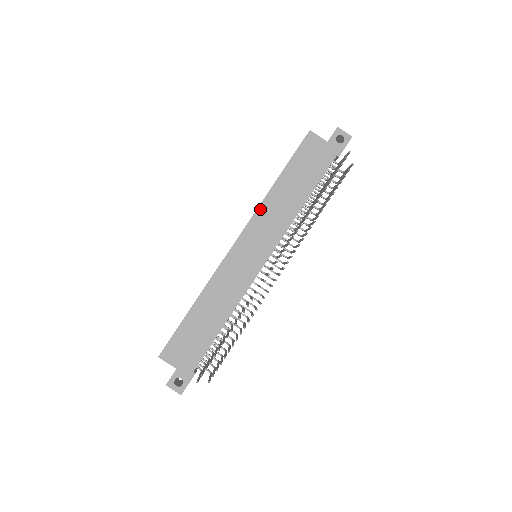
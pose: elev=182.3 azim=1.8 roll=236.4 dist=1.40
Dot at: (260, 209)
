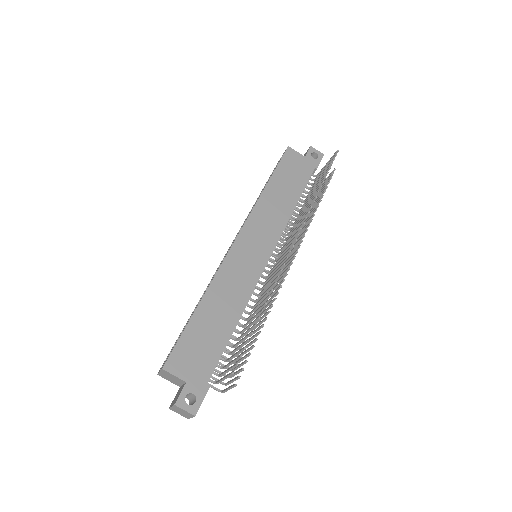
Dot at: (256, 209)
